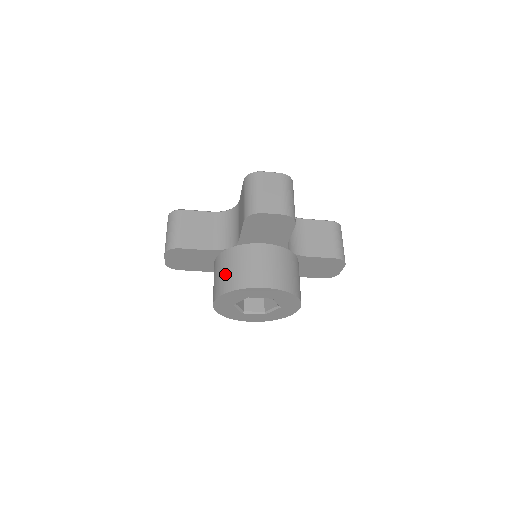
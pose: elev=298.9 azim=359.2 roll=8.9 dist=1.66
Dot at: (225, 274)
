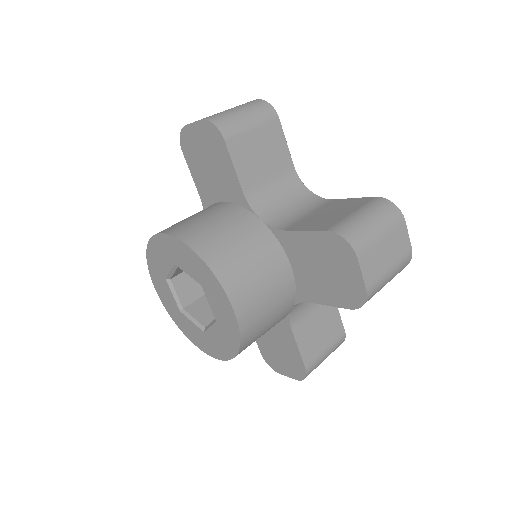
Dot at: (220, 233)
